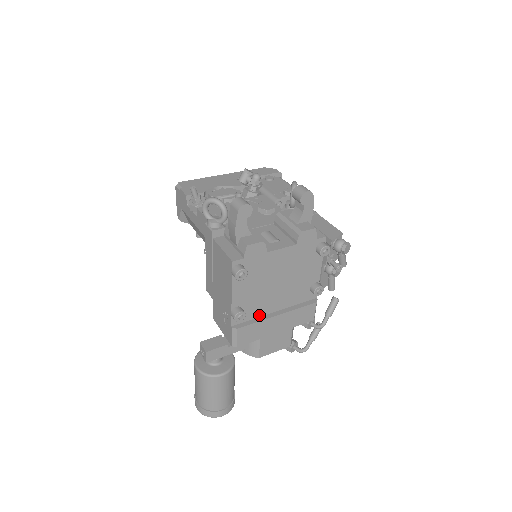
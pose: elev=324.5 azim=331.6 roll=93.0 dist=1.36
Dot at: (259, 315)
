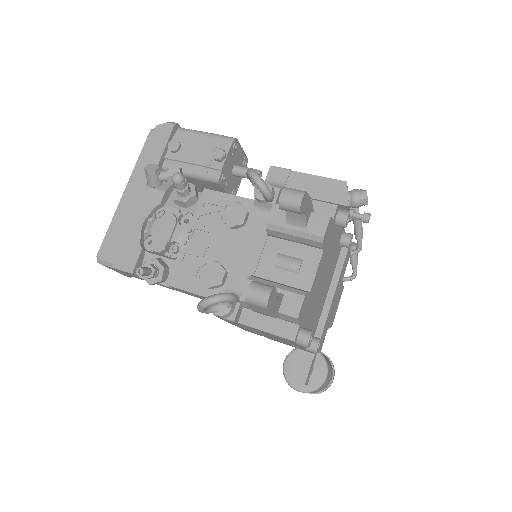
Dot at: (320, 315)
